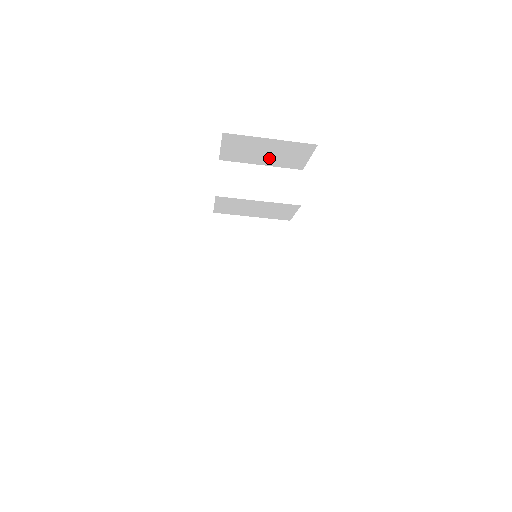
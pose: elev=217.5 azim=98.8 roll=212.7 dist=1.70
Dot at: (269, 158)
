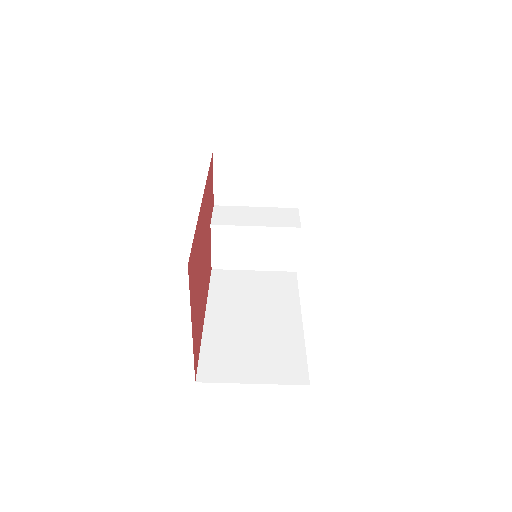
Dot at: (262, 192)
